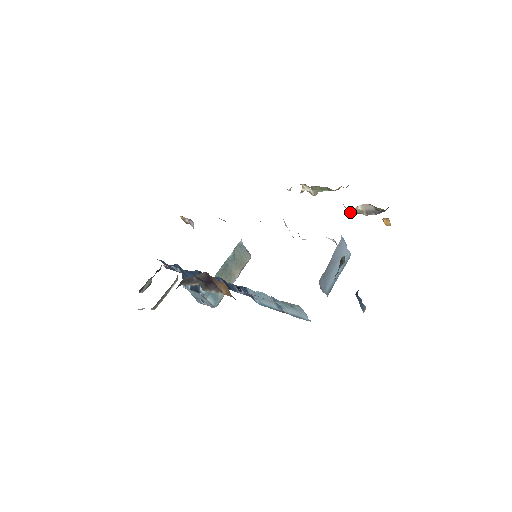
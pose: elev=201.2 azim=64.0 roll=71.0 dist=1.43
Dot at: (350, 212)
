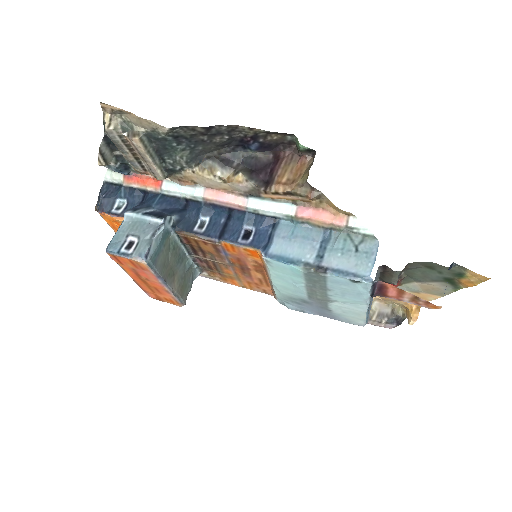
Dot at: occluded
